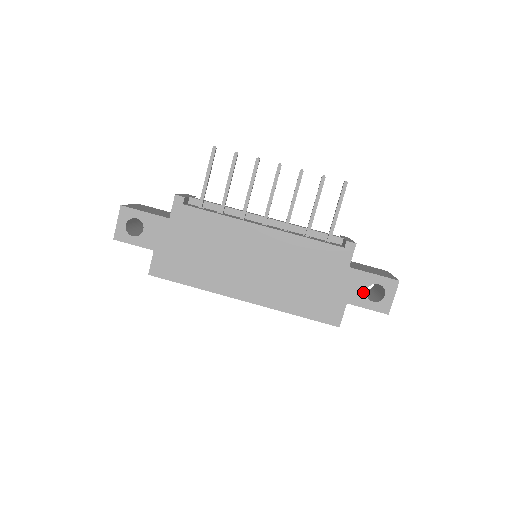
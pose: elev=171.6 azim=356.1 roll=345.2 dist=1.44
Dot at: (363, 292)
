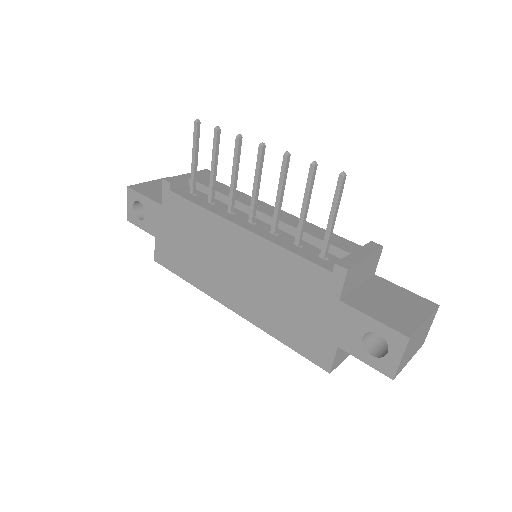
Dot at: (358, 338)
